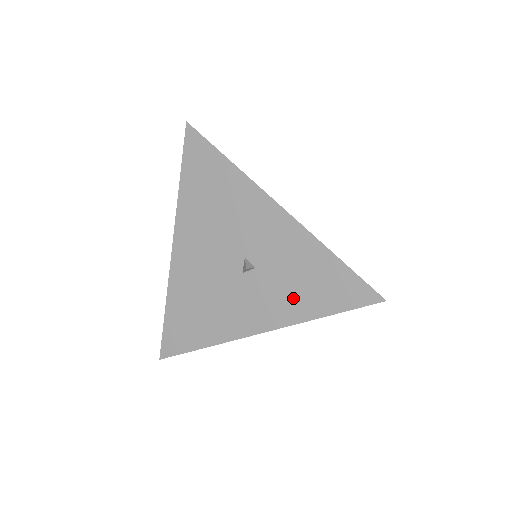
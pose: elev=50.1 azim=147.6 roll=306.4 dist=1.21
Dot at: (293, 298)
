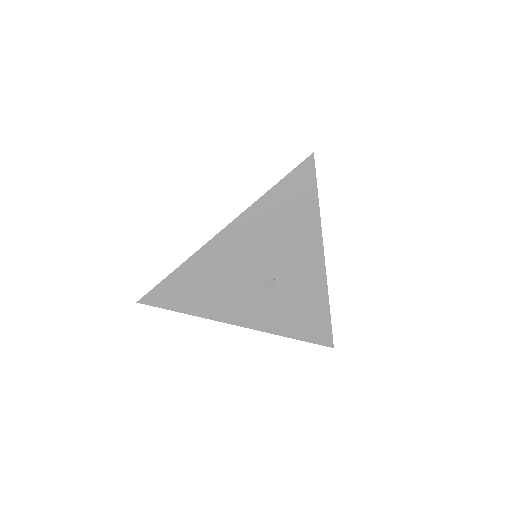
Dot at: (284, 318)
